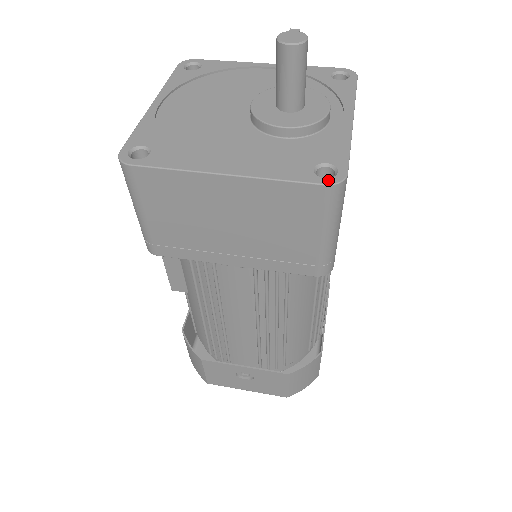
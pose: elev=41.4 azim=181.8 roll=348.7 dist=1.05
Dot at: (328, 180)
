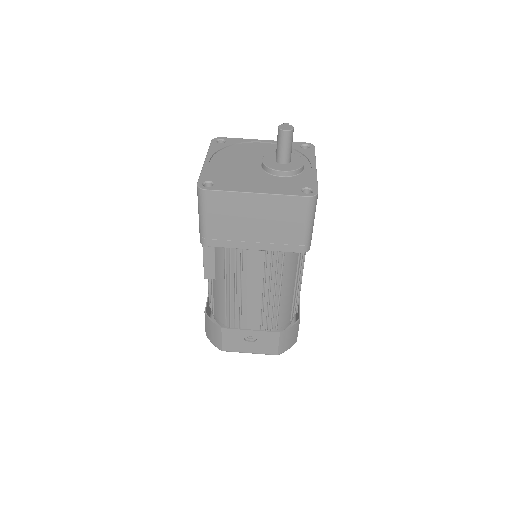
Dot at: (309, 194)
